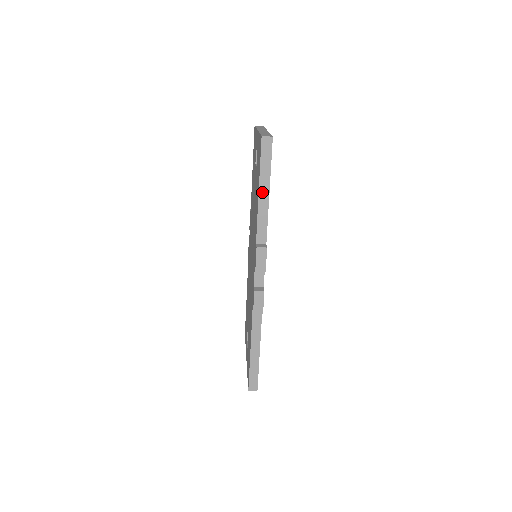
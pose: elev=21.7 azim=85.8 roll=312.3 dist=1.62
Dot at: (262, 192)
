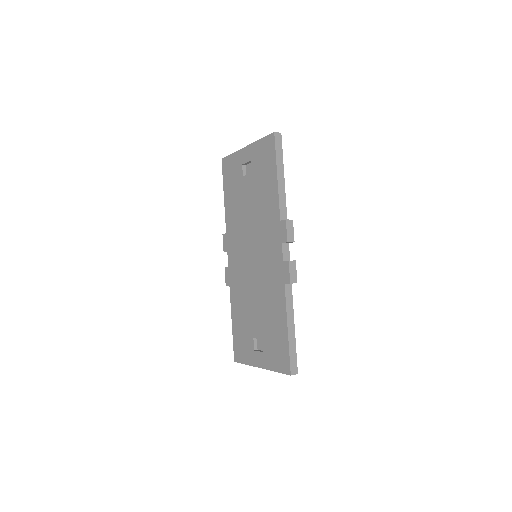
Dot at: (279, 176)
